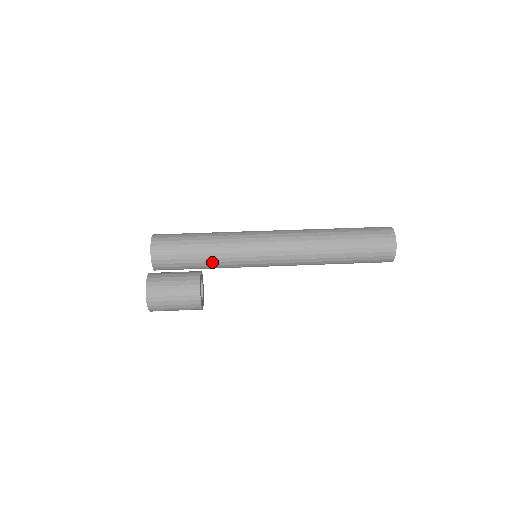
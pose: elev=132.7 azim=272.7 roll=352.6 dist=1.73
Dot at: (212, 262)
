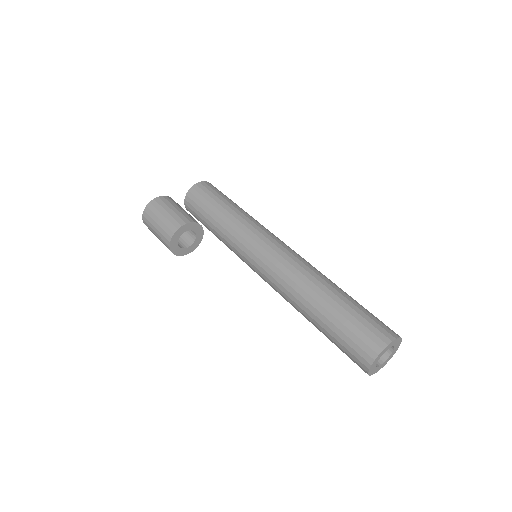
Dot at: (219, 230)
